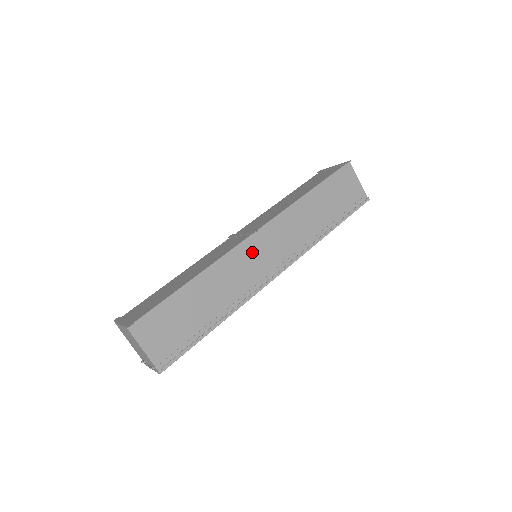
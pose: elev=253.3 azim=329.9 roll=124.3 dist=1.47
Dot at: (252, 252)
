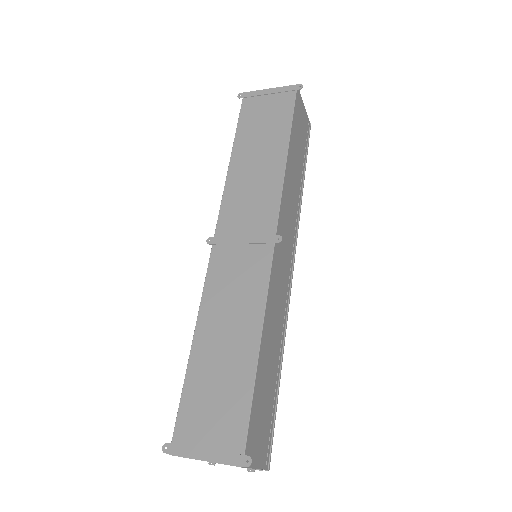
Dot at: (279, 264)
